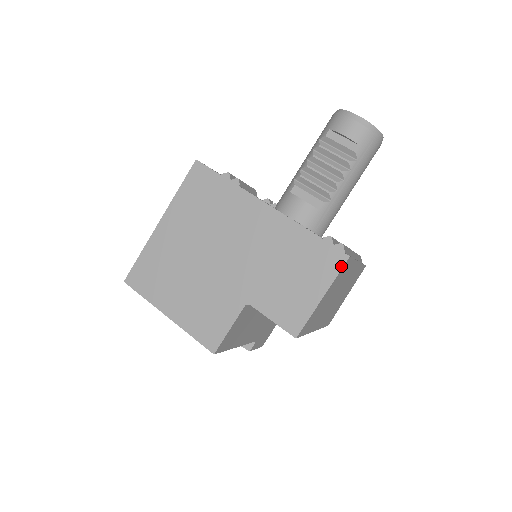
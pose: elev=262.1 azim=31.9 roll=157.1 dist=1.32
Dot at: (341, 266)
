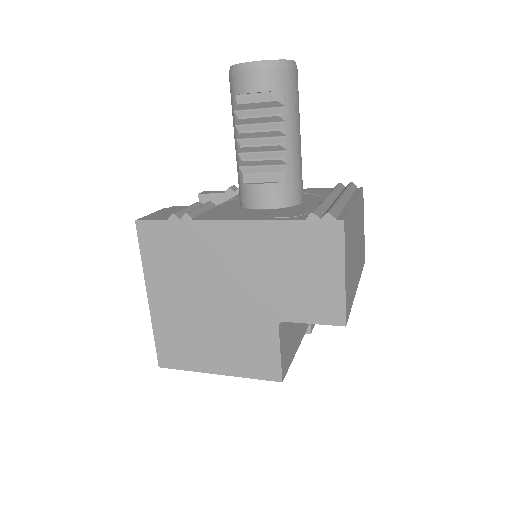
Dot at: (342, 235)
